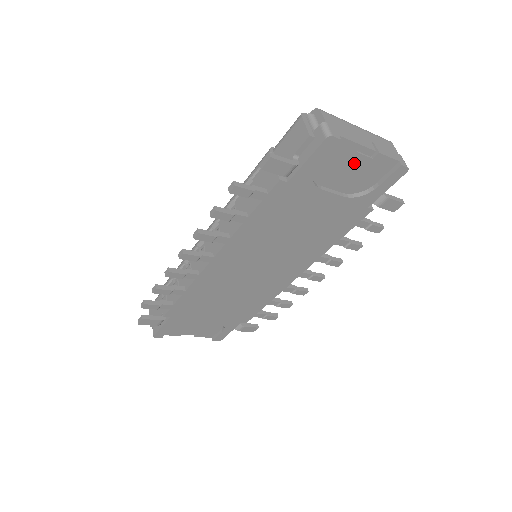
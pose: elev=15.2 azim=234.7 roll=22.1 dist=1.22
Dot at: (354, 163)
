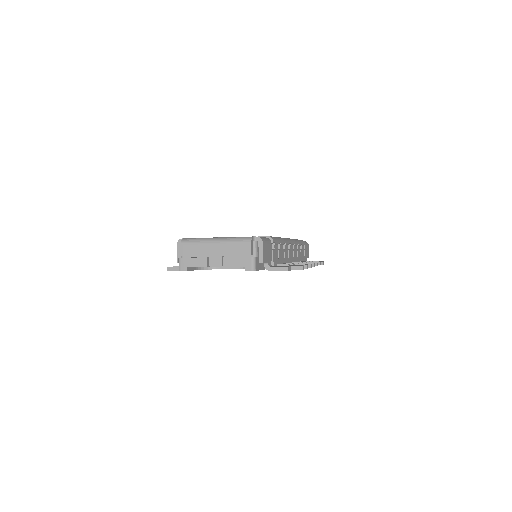
Dot at: occluded
